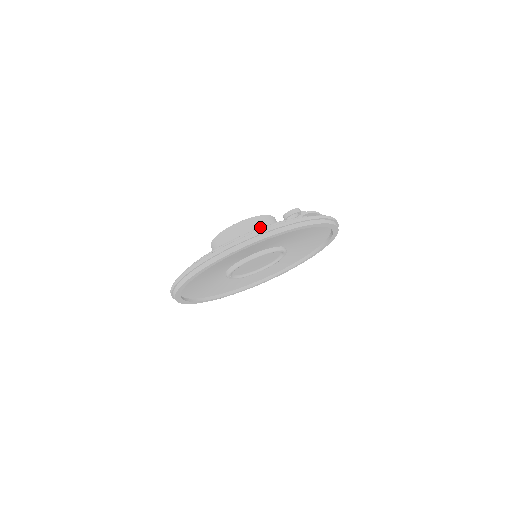
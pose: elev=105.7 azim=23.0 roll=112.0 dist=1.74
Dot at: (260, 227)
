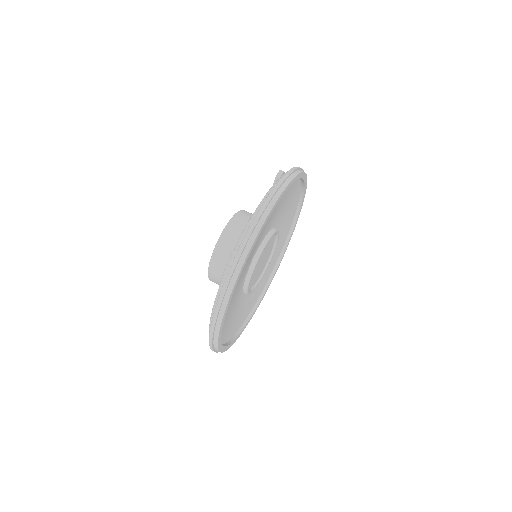
Dot at: occluded
